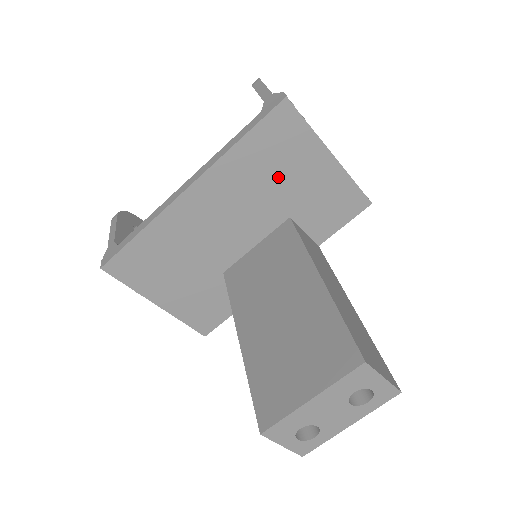
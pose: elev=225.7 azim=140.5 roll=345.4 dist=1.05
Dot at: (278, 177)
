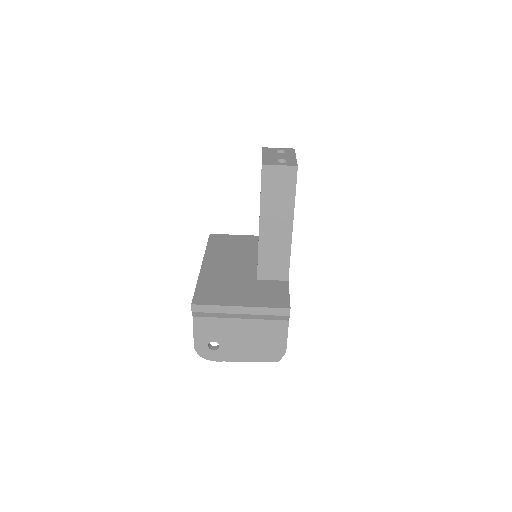
Dot at: (235, 247)
